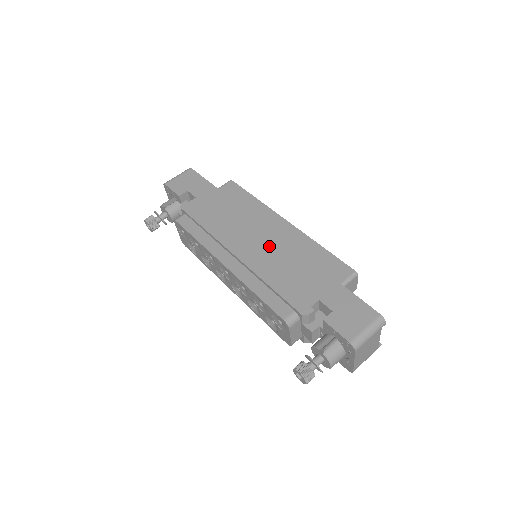
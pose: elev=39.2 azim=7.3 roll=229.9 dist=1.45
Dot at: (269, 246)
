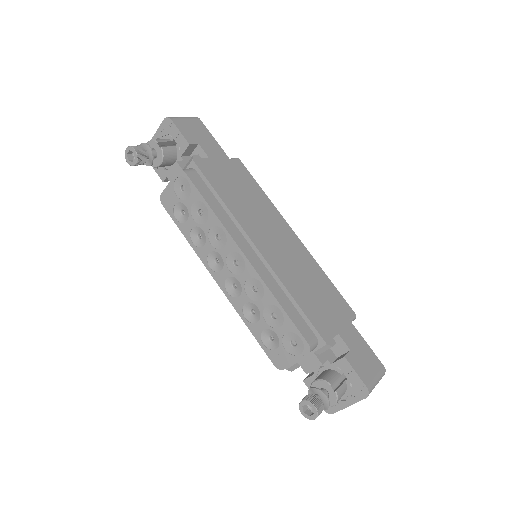
Dot at: (289, 255)
